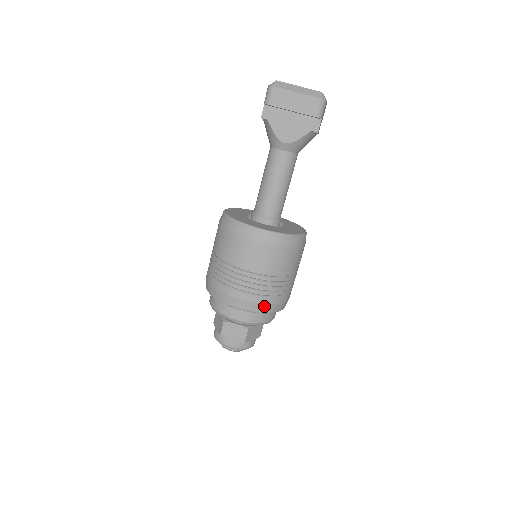
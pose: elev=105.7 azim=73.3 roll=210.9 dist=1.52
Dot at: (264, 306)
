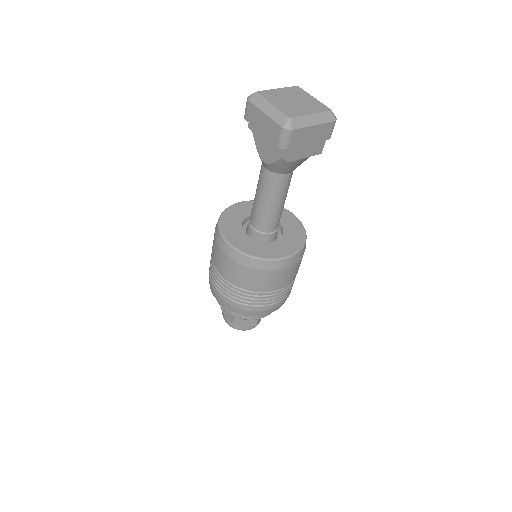
Dot at: (233, 307)
